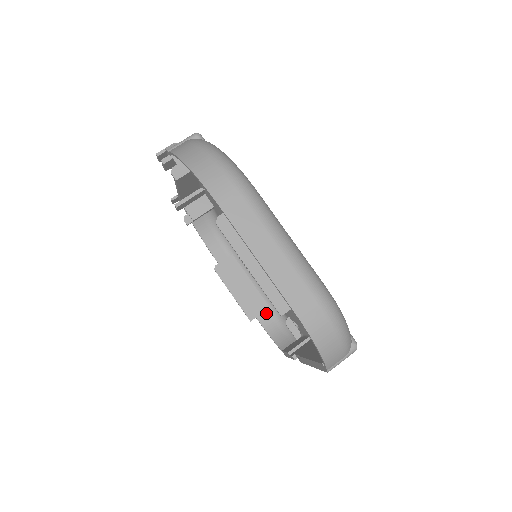
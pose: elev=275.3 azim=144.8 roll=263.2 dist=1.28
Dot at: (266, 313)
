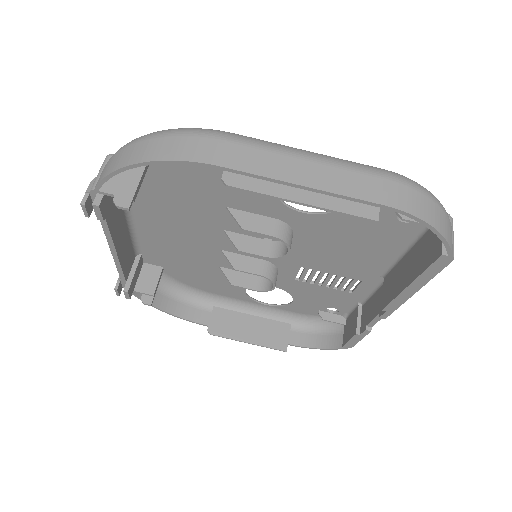
Dot at: (292, 332)
